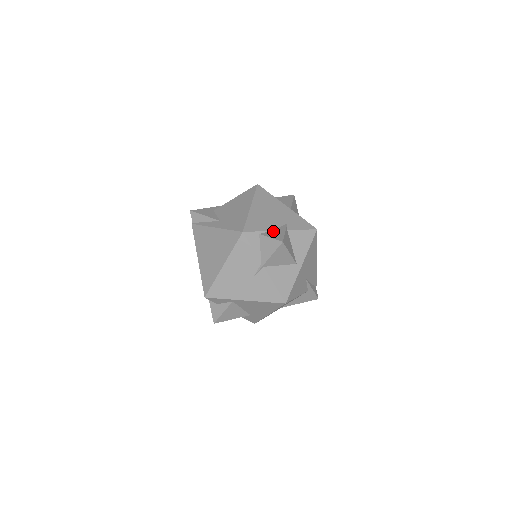
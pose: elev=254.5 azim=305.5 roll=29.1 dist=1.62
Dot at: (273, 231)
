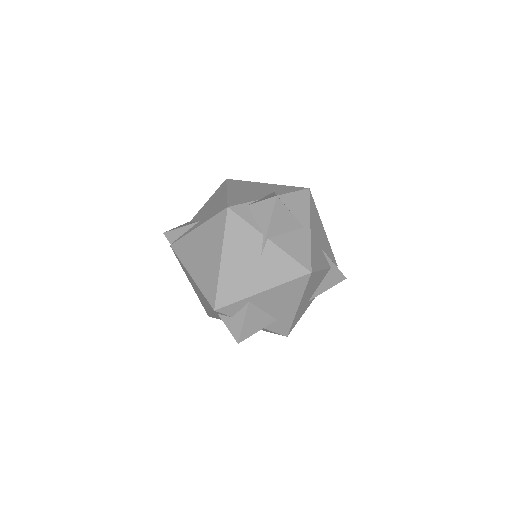
Dot at: (262, 198)
